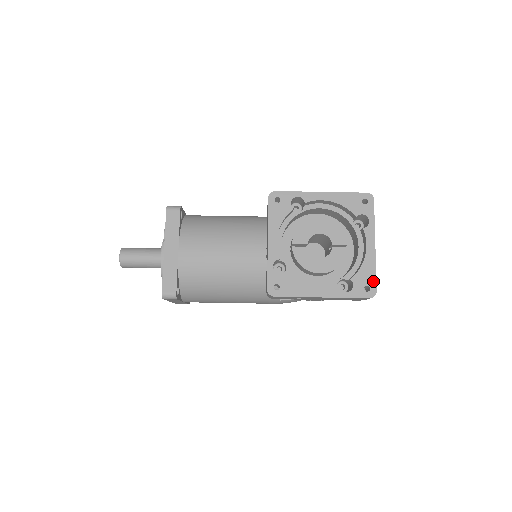
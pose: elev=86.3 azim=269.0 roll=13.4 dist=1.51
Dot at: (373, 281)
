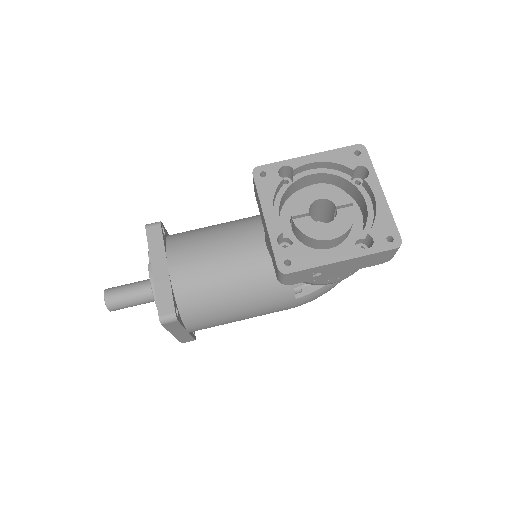
Dot at: (394, 229)
